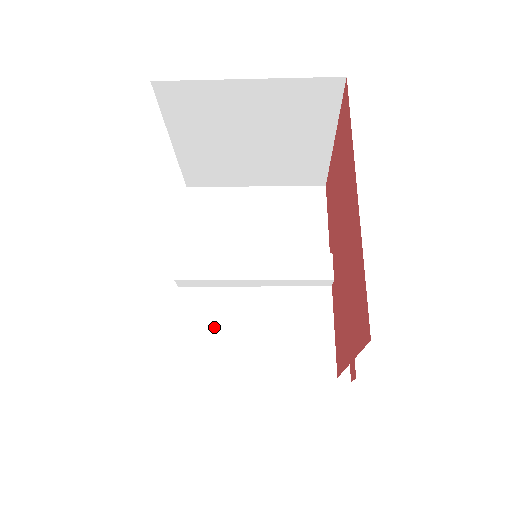
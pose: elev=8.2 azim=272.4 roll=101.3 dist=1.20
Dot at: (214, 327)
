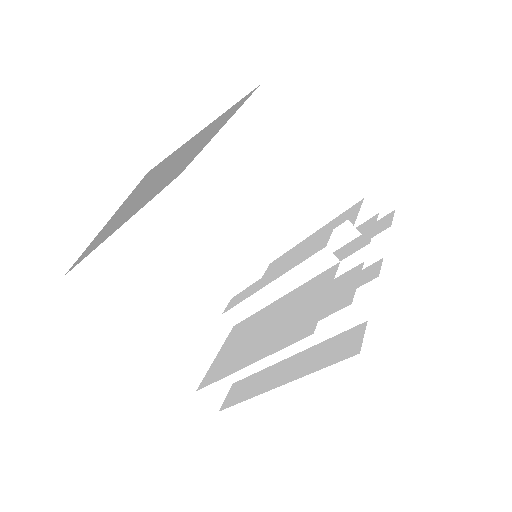
Dot at: (240, 341)
